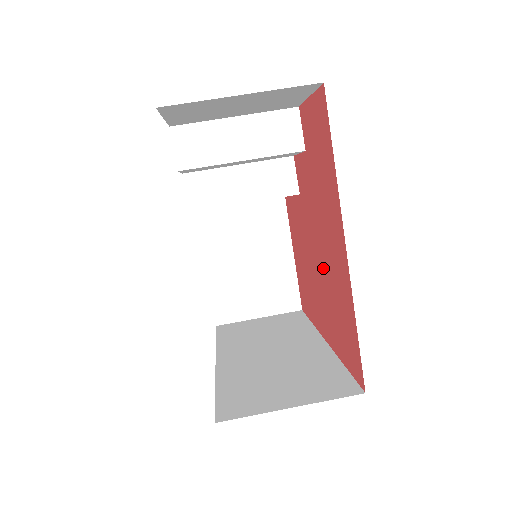
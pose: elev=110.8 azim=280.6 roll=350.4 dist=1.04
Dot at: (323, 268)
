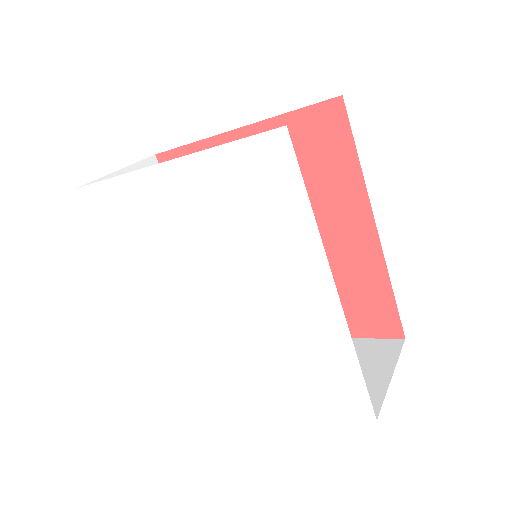
Dot at: occluded
